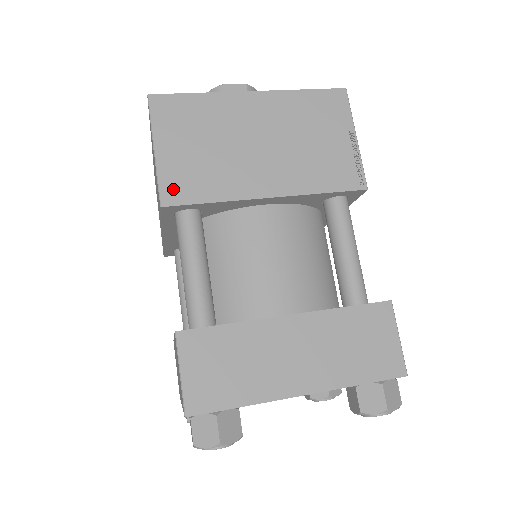
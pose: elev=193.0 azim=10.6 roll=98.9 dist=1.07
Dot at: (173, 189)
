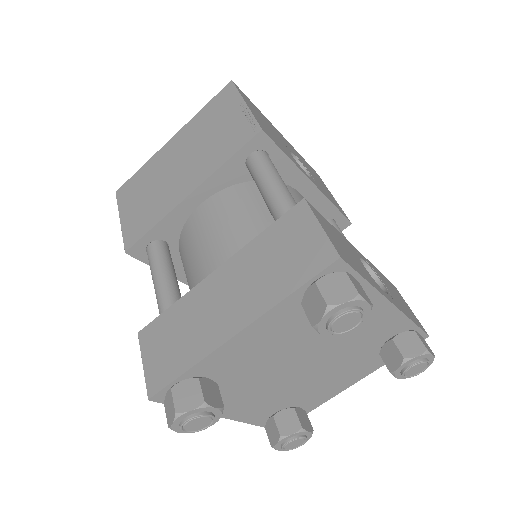
Dot at: (131, 236)
